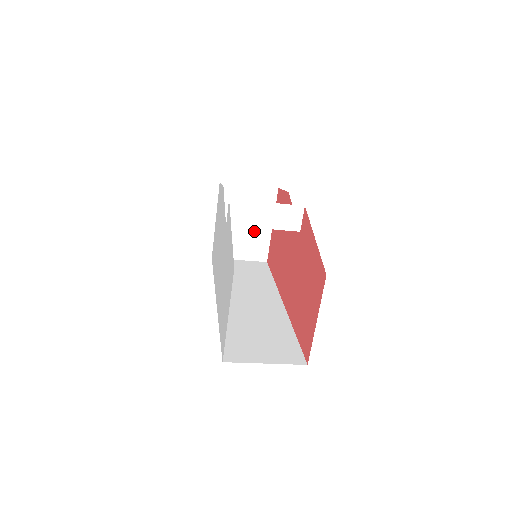
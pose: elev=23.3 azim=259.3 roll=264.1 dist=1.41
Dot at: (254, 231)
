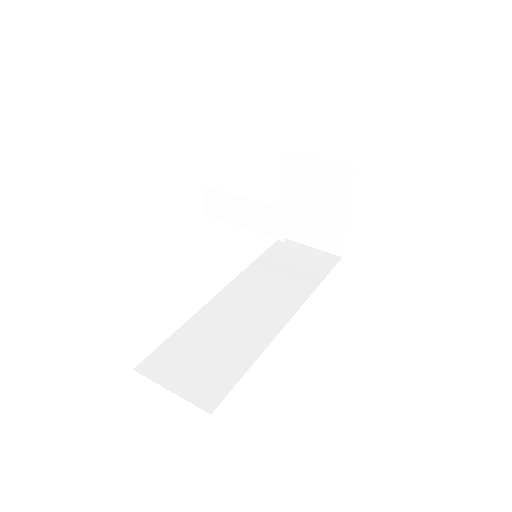
Dot at: (326, 216)
